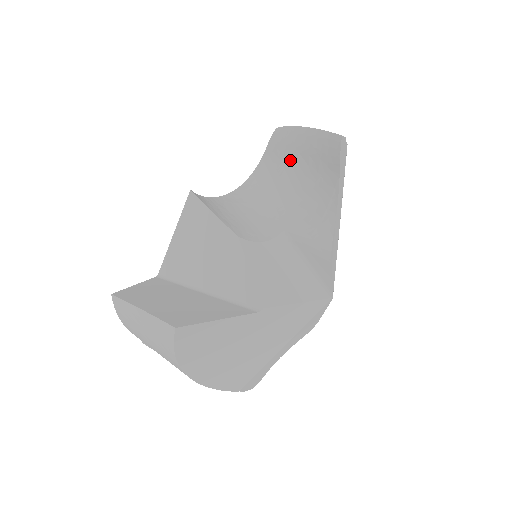
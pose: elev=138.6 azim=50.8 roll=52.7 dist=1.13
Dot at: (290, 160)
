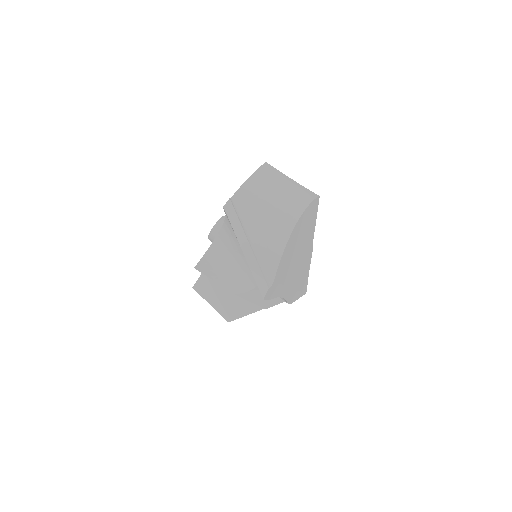
Dot at: occluded
